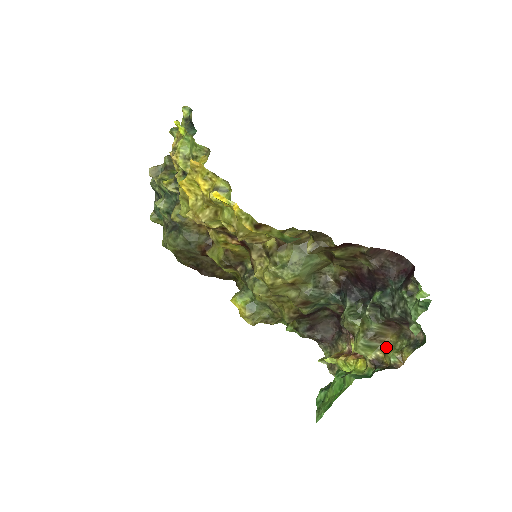
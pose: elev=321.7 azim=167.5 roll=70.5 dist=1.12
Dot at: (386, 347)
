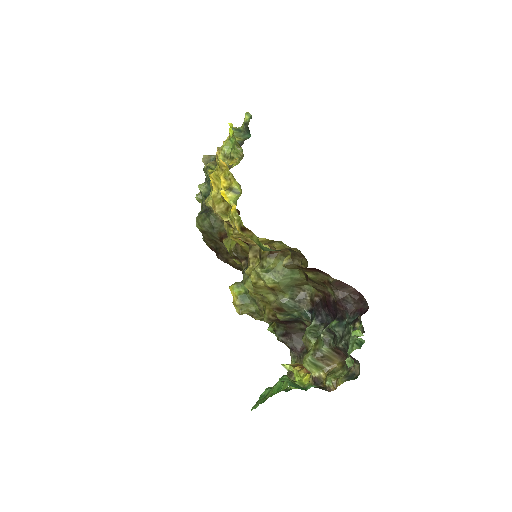
Dot at: (330, 371)
